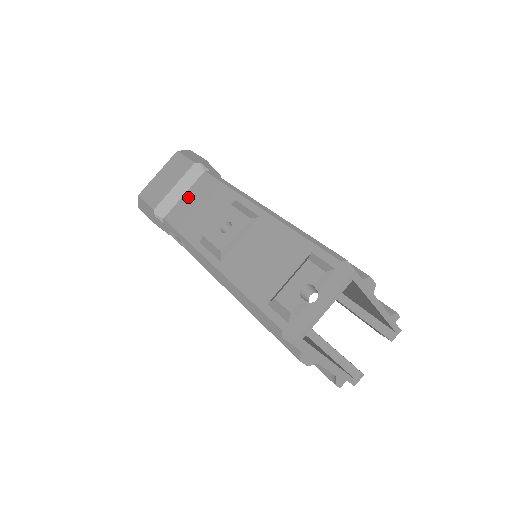
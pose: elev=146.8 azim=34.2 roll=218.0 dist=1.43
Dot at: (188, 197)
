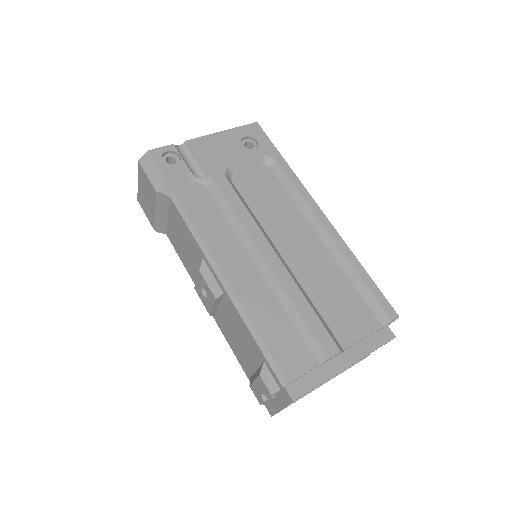
Dot at: (171, 223)
